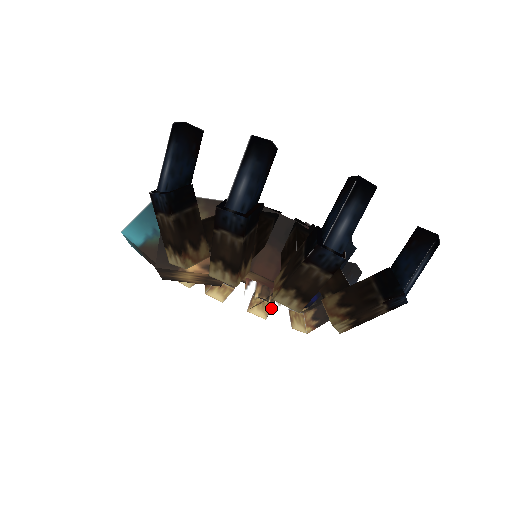
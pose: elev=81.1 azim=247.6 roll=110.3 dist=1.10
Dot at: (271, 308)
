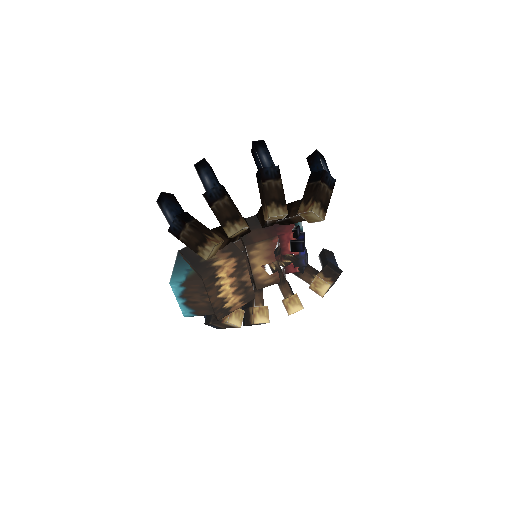
Dot at: occluded
